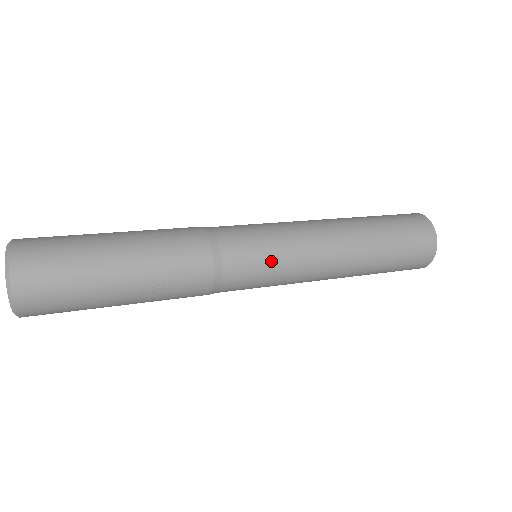
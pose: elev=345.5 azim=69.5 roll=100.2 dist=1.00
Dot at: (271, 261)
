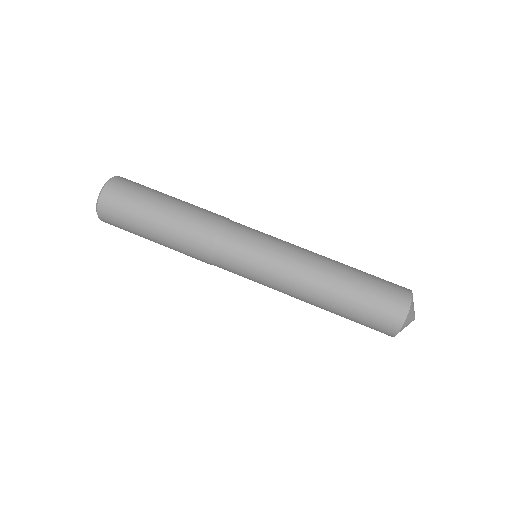
Dot at: occluded
